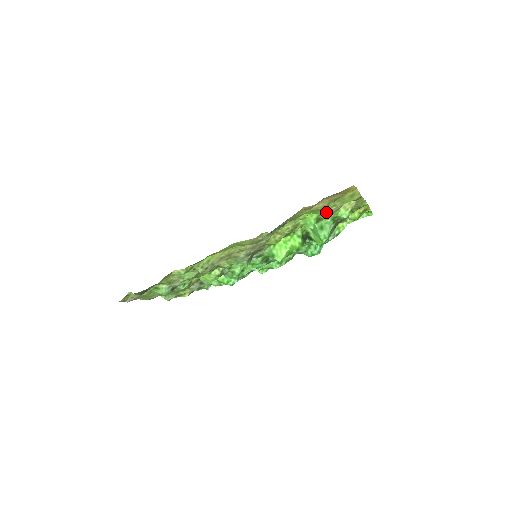
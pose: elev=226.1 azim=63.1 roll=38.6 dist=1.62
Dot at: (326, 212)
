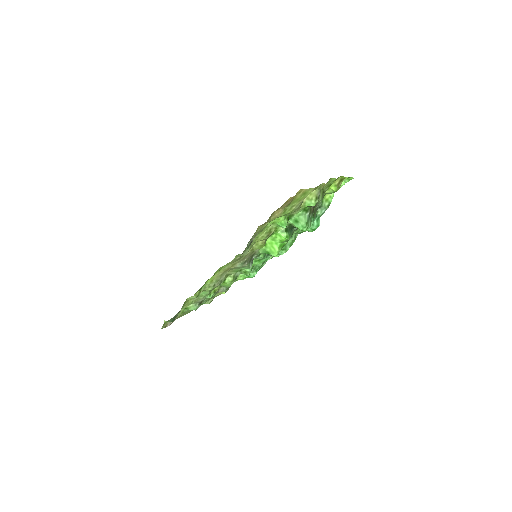
Dot at: occluded
